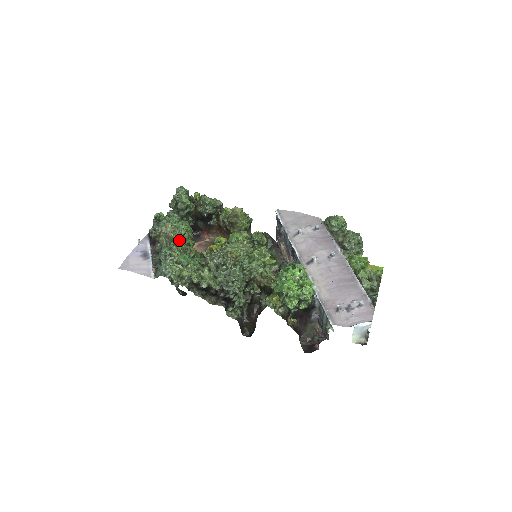
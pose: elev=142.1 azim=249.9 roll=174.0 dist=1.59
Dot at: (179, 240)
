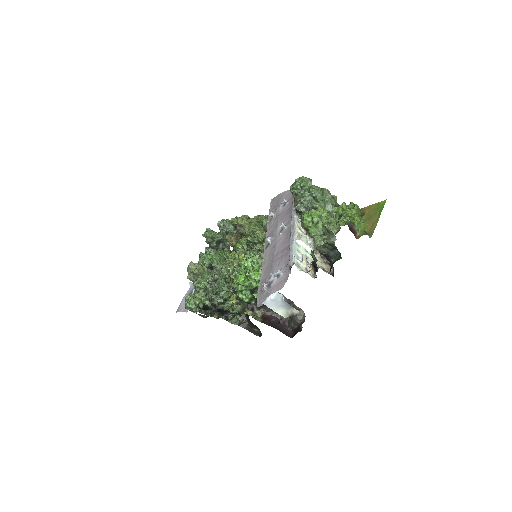
Dot at: (207, 270)
